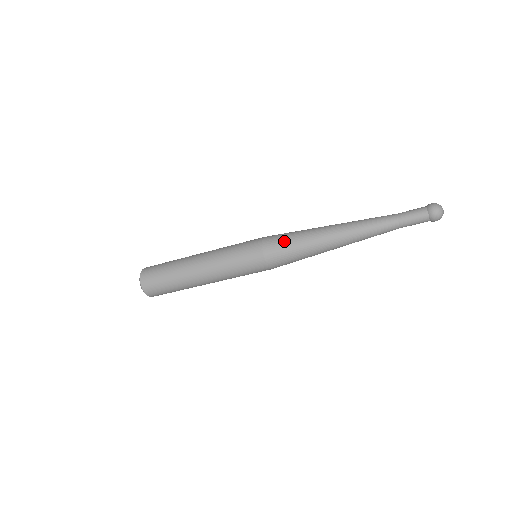
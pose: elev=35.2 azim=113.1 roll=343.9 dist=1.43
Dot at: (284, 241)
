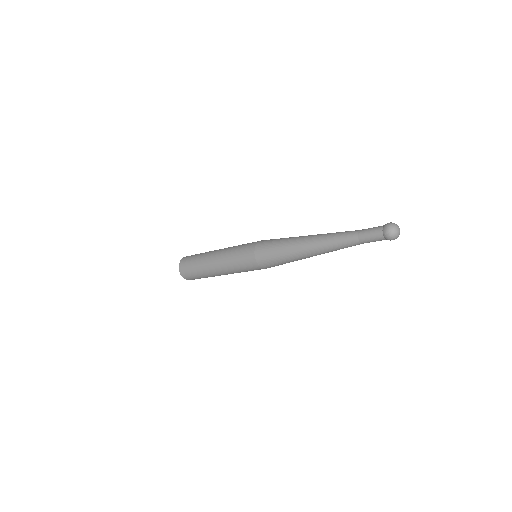
Dot at: (271, 256)
